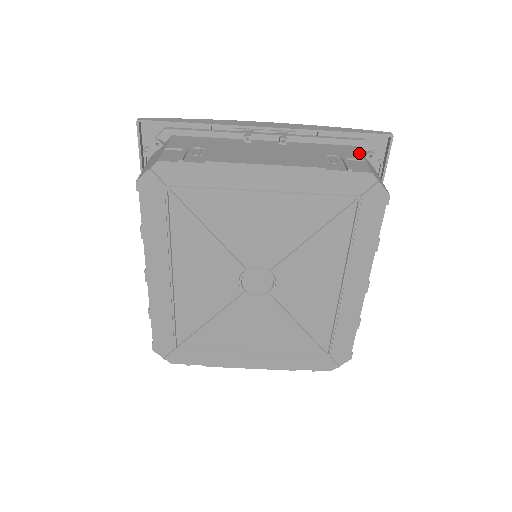
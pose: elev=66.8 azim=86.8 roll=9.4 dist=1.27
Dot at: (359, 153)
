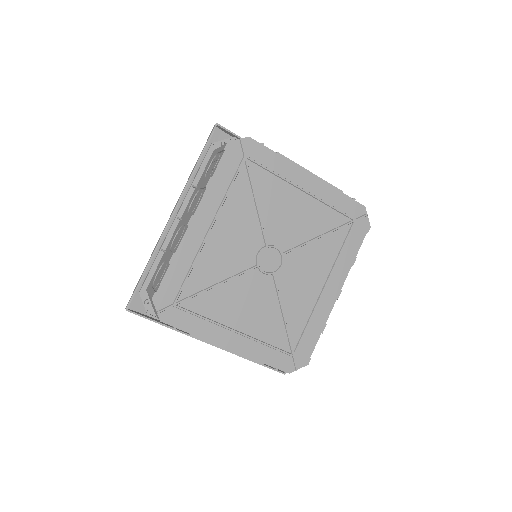
Dot at: occluded
